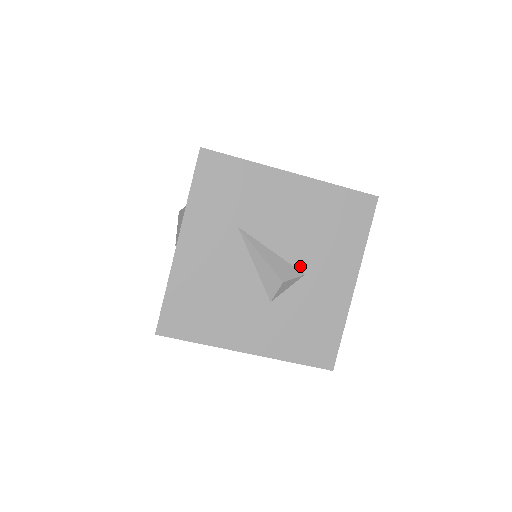
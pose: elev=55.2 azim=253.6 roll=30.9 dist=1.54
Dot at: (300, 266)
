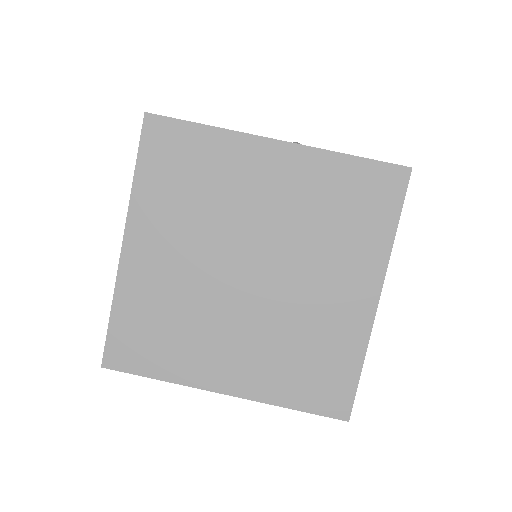
Dot at: occluded
